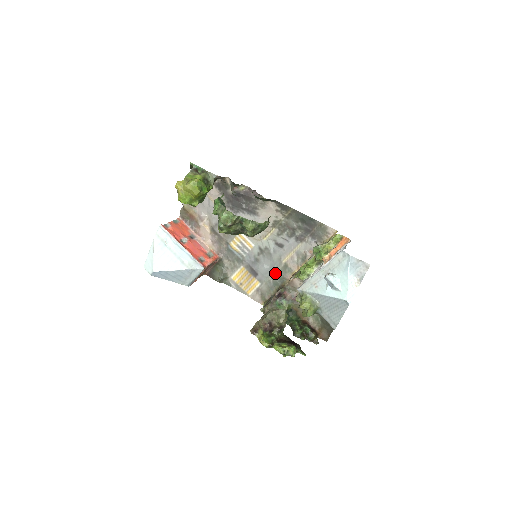
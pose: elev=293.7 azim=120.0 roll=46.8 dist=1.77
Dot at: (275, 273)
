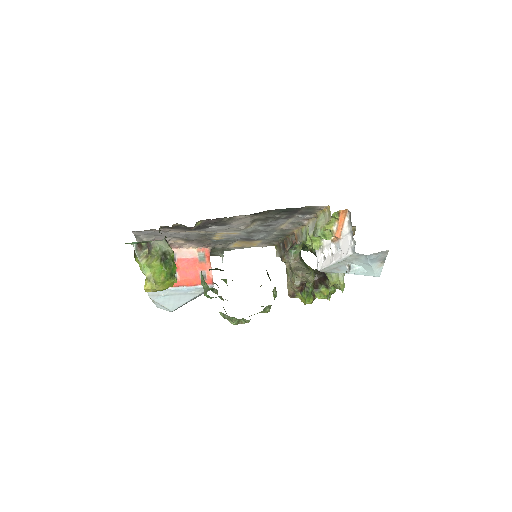
Dot at: (274, 235)
